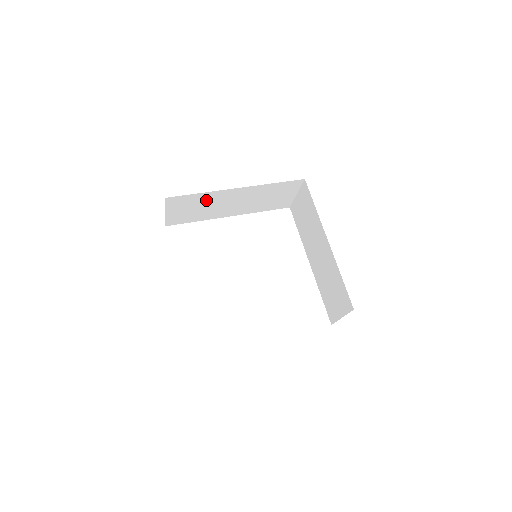
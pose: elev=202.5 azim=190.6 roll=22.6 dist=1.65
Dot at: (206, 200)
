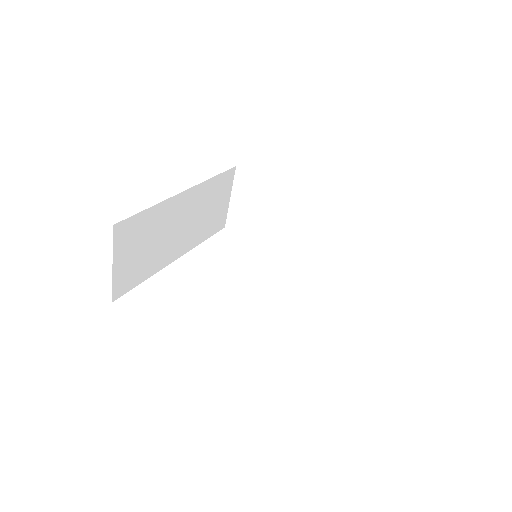
Dot at: (155, 224)
